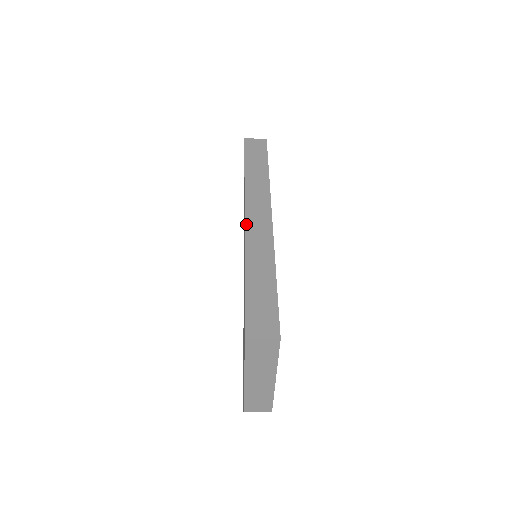
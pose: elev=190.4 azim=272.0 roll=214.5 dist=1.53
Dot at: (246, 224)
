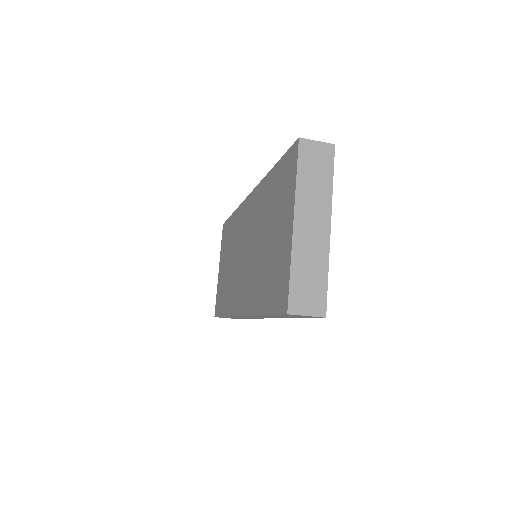
Dot at: occluded
